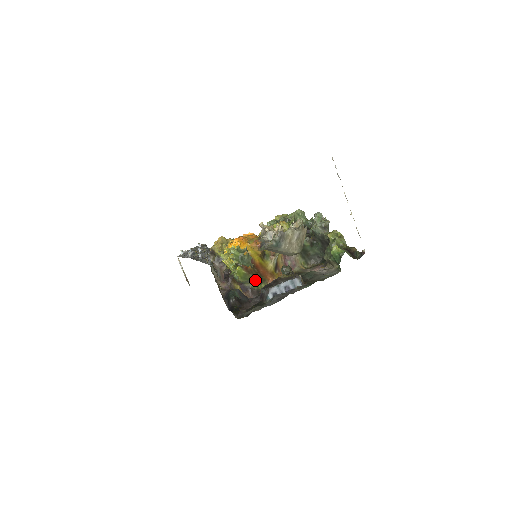
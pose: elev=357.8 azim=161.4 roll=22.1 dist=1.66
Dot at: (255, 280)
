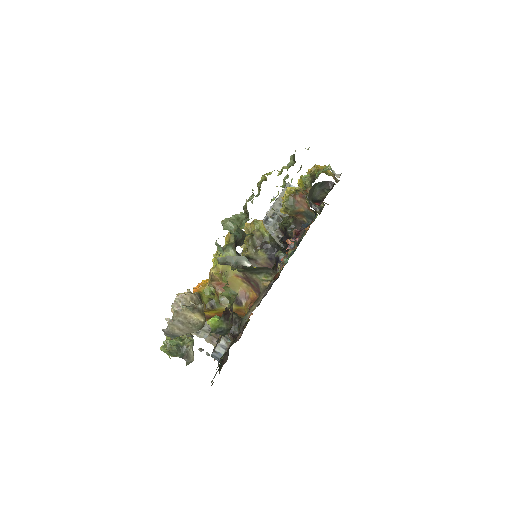
Dot at: occluded
